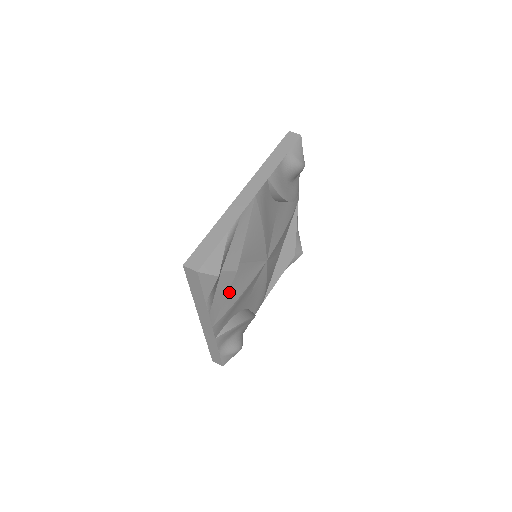
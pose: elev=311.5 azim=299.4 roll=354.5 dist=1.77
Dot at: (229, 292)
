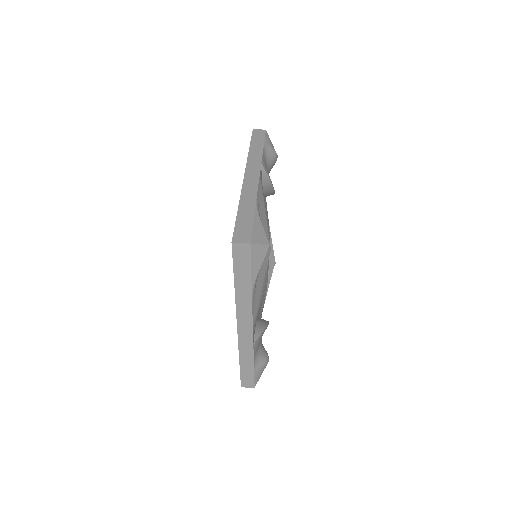
Dot at: occluded
